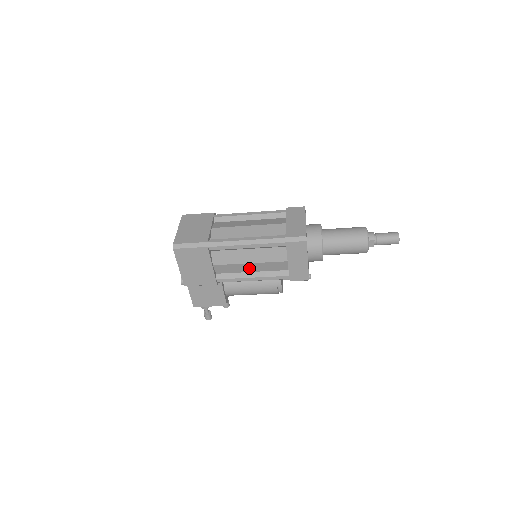
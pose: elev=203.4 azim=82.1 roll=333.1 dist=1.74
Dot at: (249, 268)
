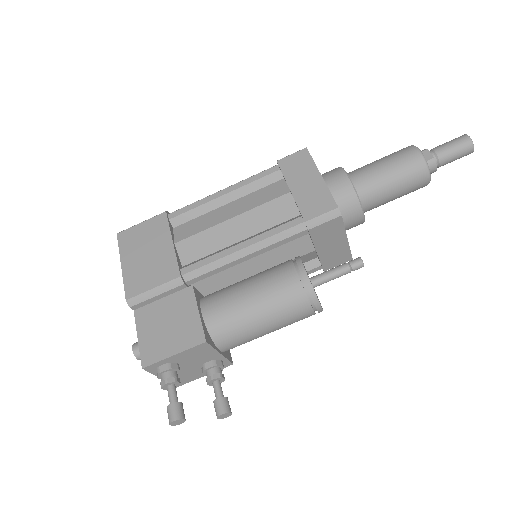
Dot at: (233, 233)
